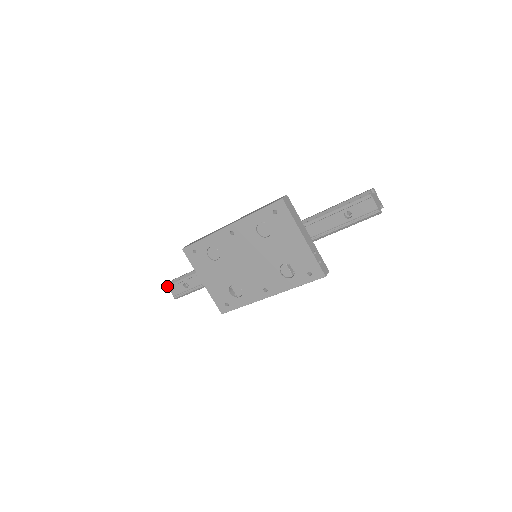
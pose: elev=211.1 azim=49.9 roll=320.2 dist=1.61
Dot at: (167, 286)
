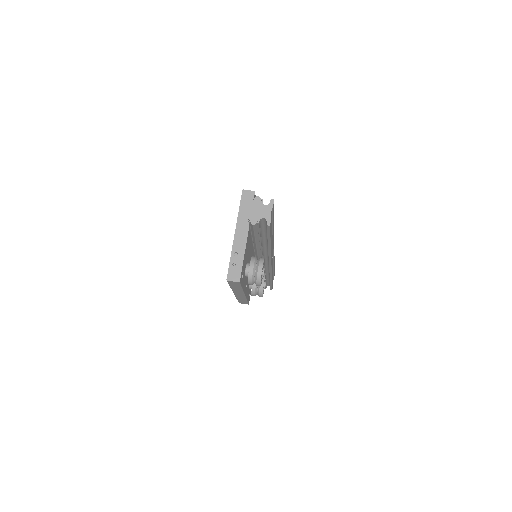
Dot at: occluded
